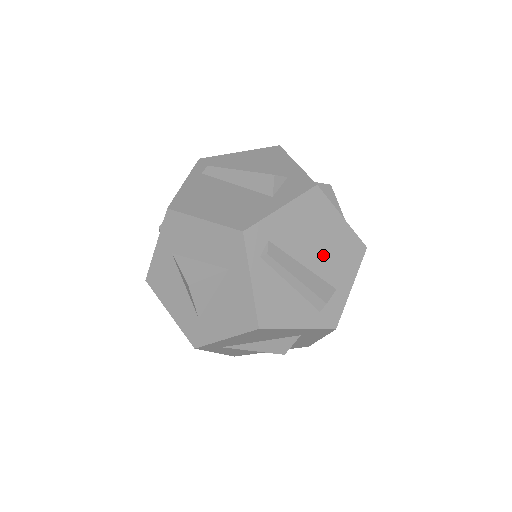
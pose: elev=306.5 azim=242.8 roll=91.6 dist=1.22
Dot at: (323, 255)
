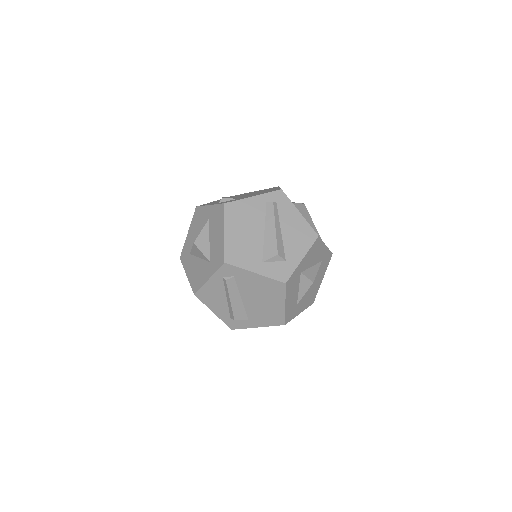
Dot at: (257, 305)
